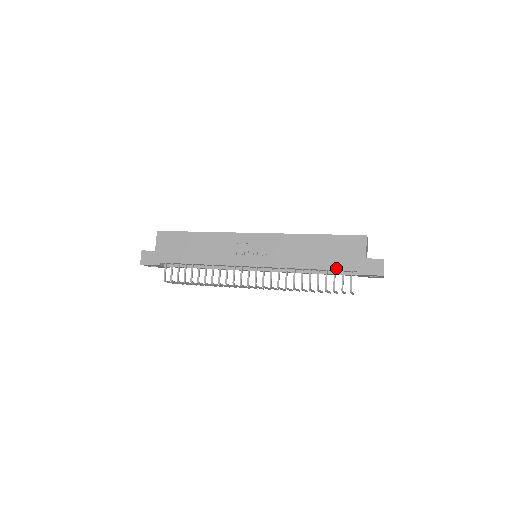
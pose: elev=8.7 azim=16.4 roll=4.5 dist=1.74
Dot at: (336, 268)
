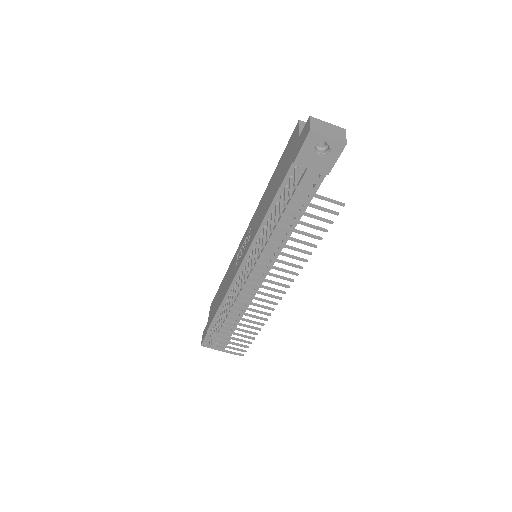
Dot at: (281, 182)
